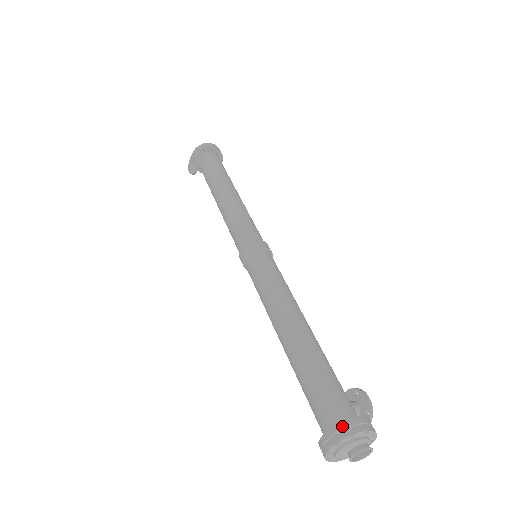
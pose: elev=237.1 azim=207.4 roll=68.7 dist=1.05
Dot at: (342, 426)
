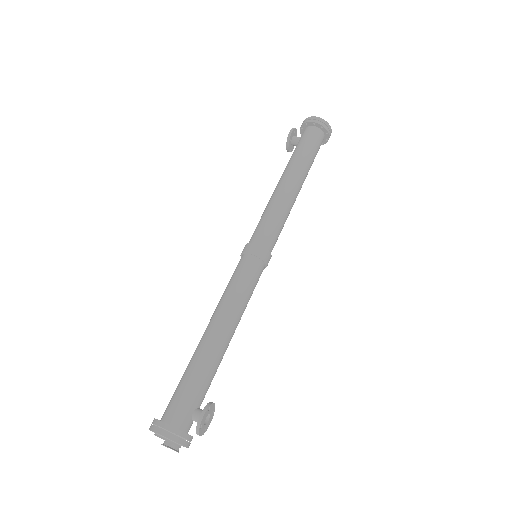
Dot at: (154, 421)
